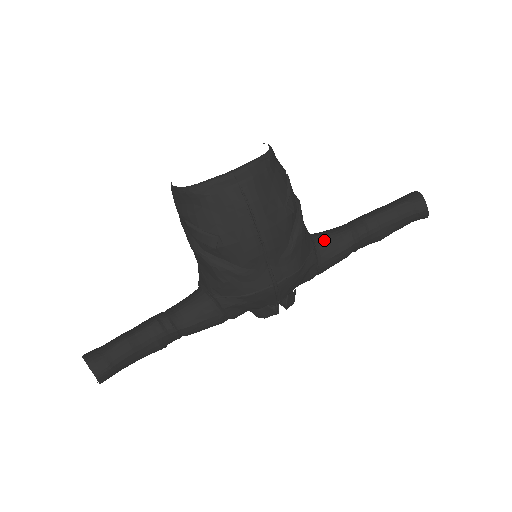
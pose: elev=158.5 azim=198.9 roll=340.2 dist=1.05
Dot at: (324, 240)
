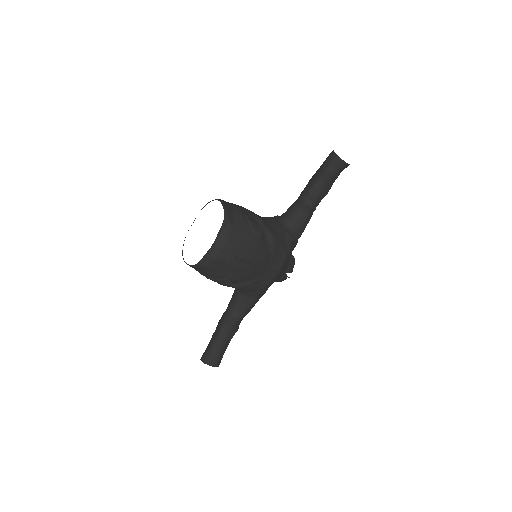
Dot at: (291, 220)
